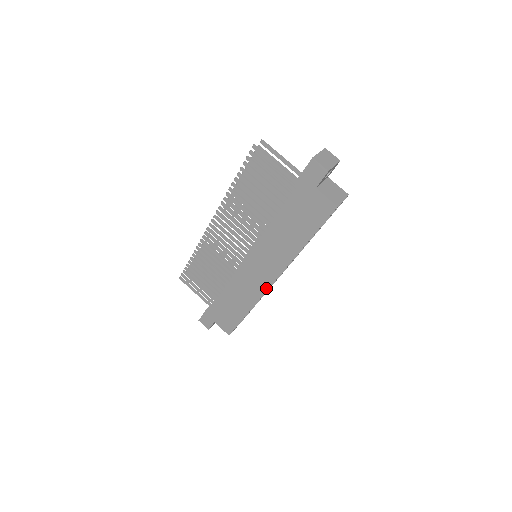
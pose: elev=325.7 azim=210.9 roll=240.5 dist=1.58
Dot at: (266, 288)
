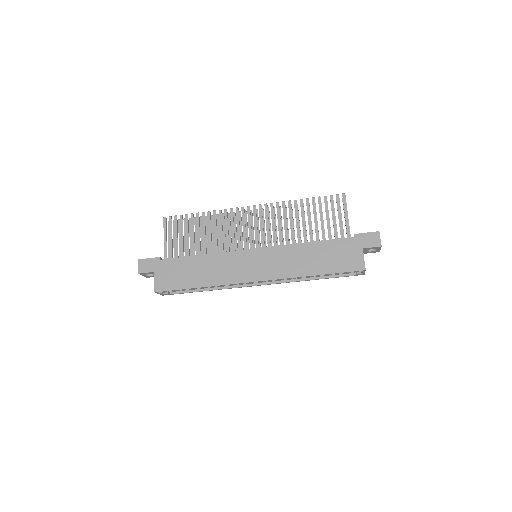
Dot at: (245, 281)
